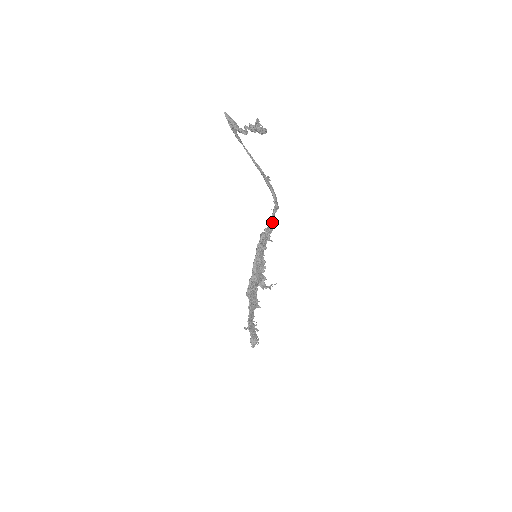
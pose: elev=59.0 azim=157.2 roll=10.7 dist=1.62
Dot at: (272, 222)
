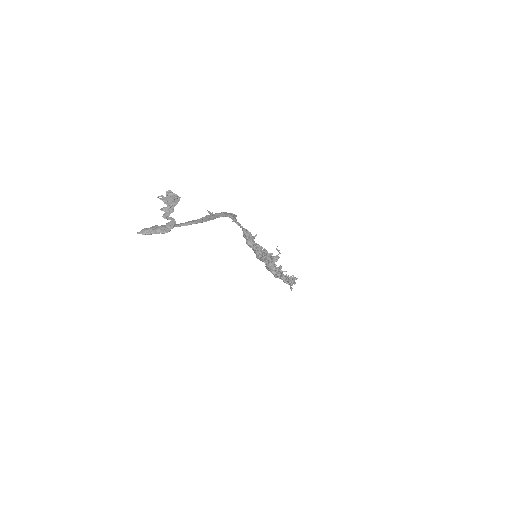
Dot at: (242, 228)
